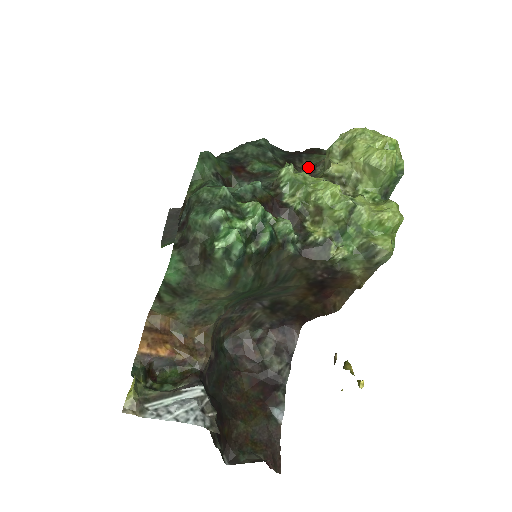
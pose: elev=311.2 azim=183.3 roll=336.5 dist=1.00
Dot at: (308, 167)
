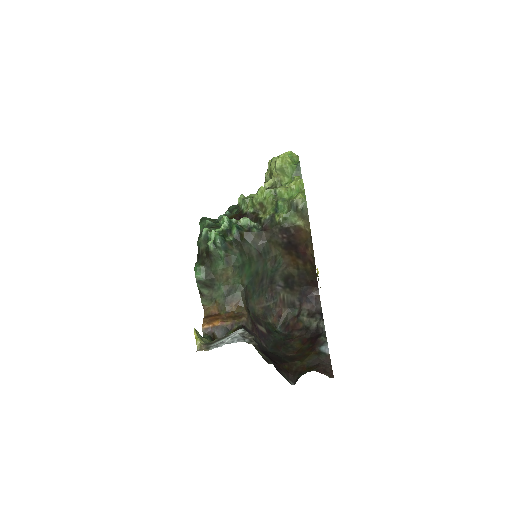
Dot at: occluded
